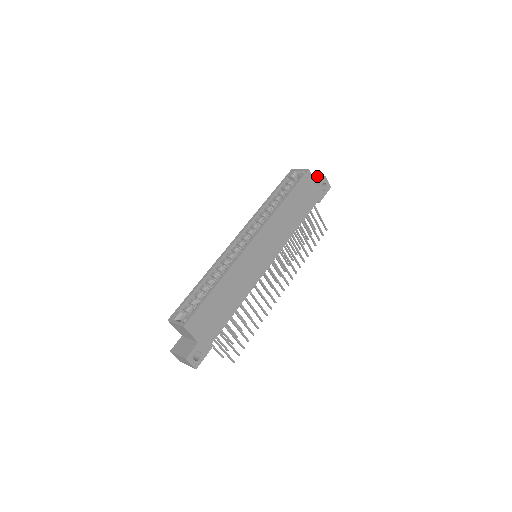
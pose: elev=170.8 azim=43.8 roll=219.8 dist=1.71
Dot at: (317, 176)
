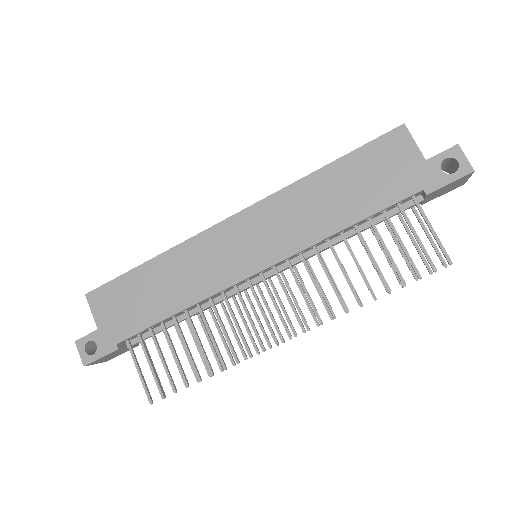
Dot at: occluded
